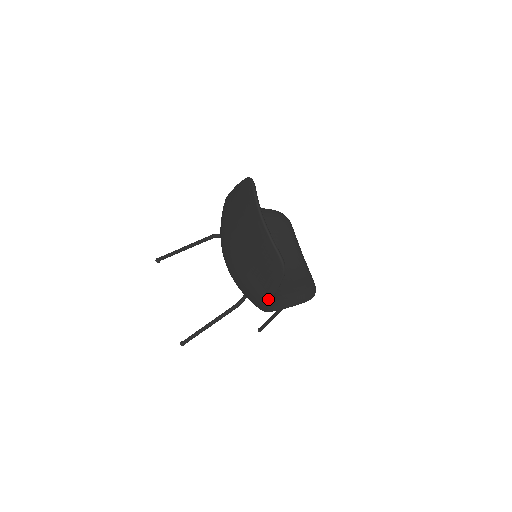
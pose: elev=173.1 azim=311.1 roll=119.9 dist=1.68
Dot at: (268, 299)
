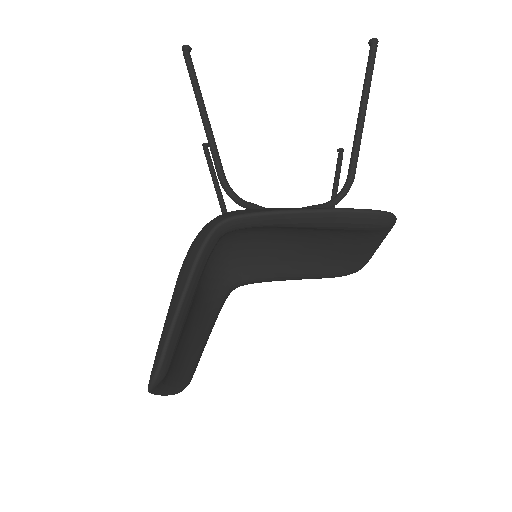
Dot at: occluded
